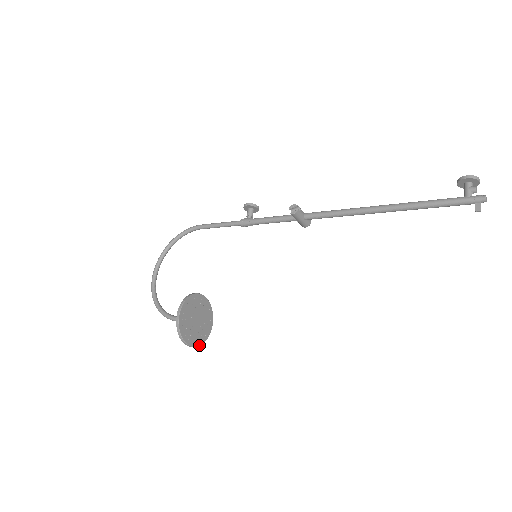
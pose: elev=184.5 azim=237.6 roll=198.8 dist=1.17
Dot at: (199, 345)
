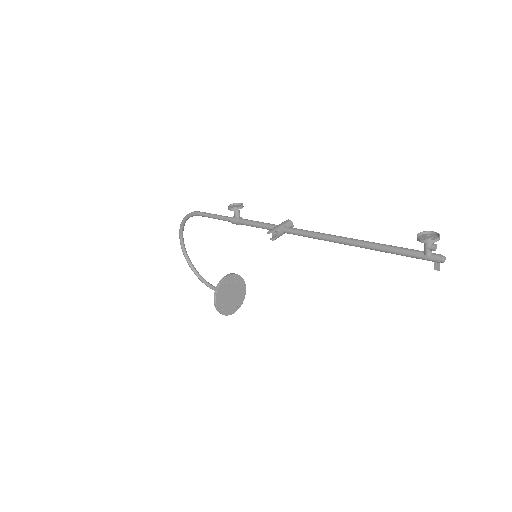
Dot at: occluded
